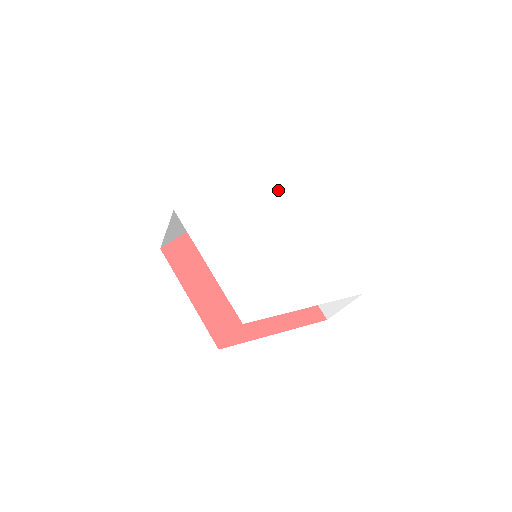
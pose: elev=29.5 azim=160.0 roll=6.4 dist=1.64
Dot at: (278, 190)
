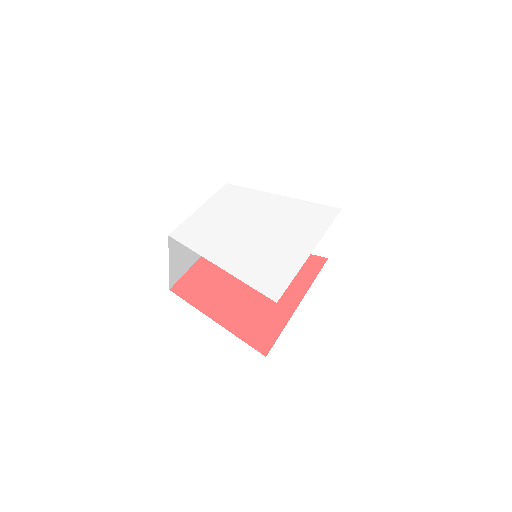
Dot at: (312, 221)
